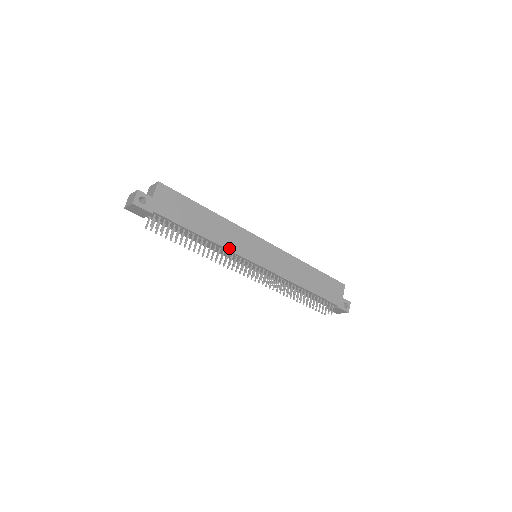
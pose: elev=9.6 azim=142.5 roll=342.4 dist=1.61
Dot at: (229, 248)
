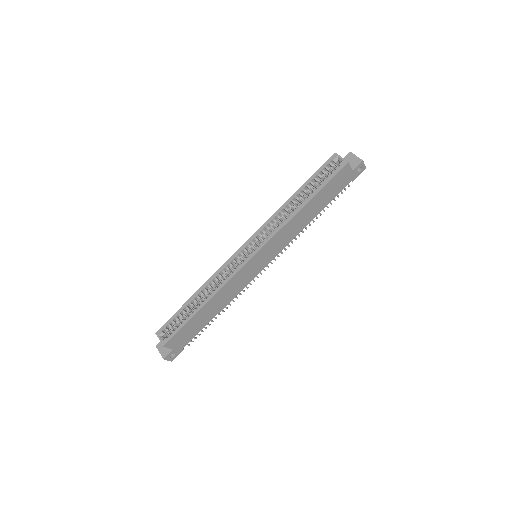
Dot at: (238, 292)
